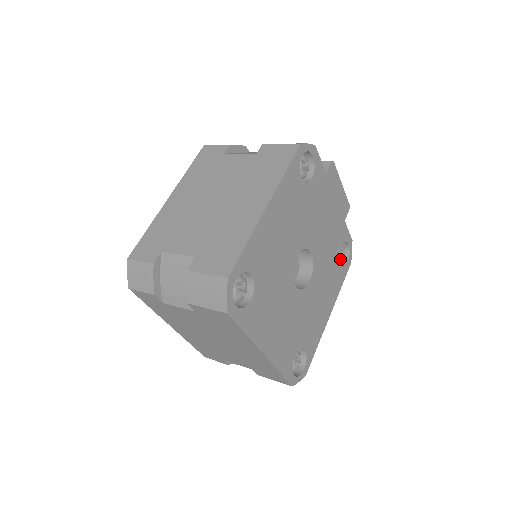
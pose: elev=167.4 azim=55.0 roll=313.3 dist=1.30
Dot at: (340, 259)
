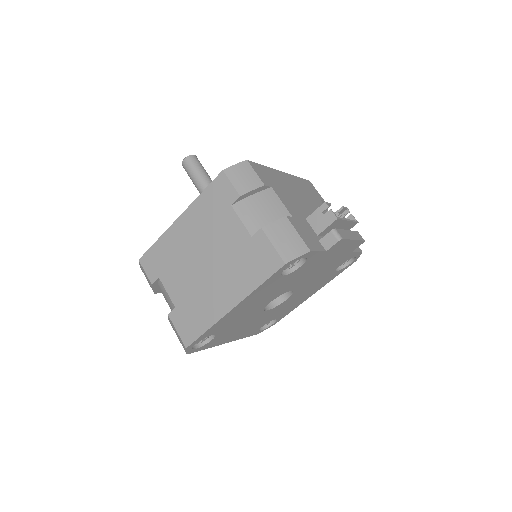
Dot at: (341, 264)
